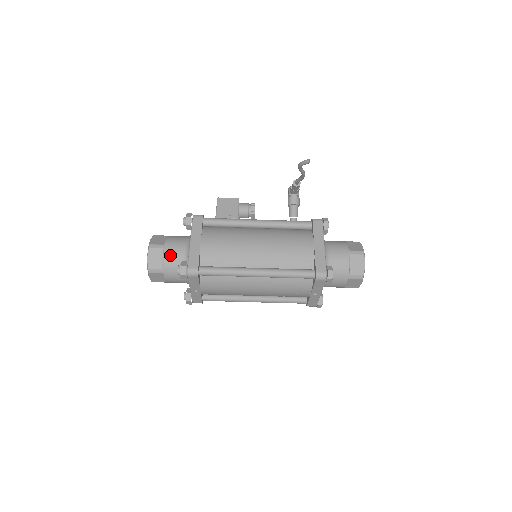
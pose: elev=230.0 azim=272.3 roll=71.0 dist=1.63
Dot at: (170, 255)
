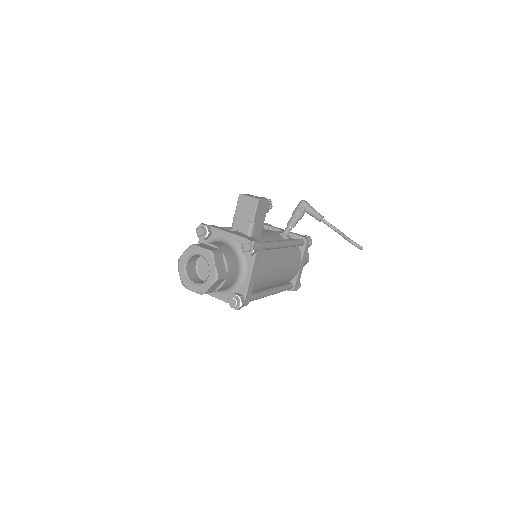
Dot at: (227, 283)
